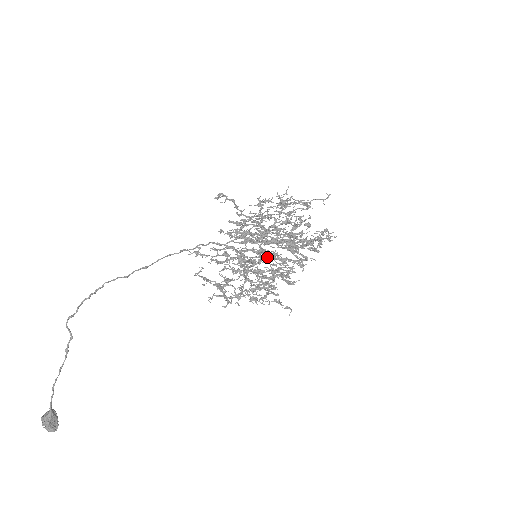
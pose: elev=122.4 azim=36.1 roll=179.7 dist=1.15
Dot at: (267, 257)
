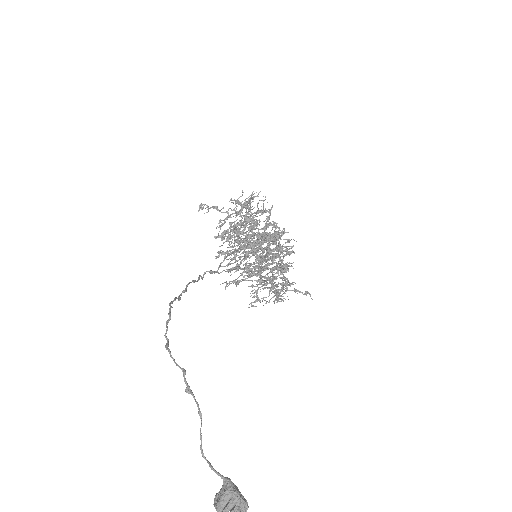
Dot at: occluded
